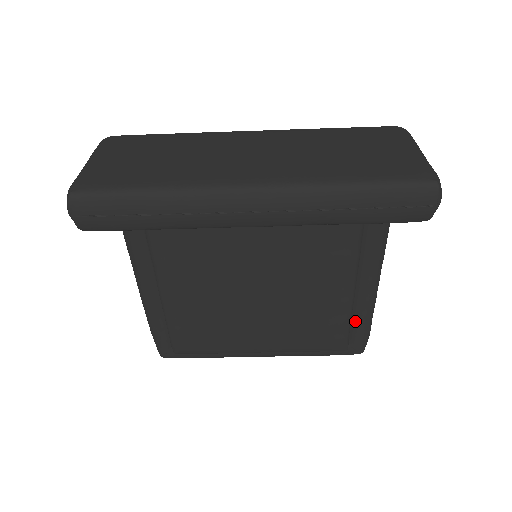
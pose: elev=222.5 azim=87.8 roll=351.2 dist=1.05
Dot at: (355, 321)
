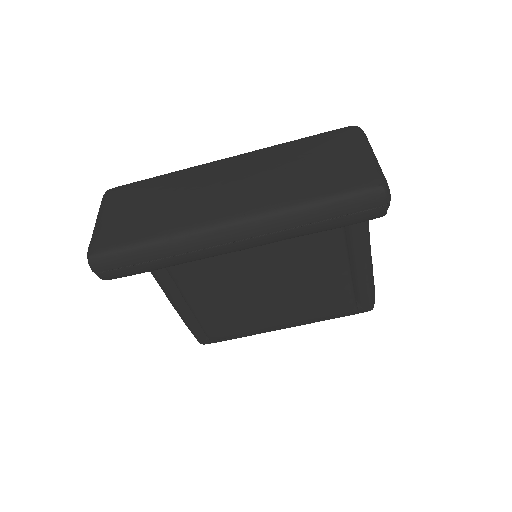
Dot at: (358, 287)
